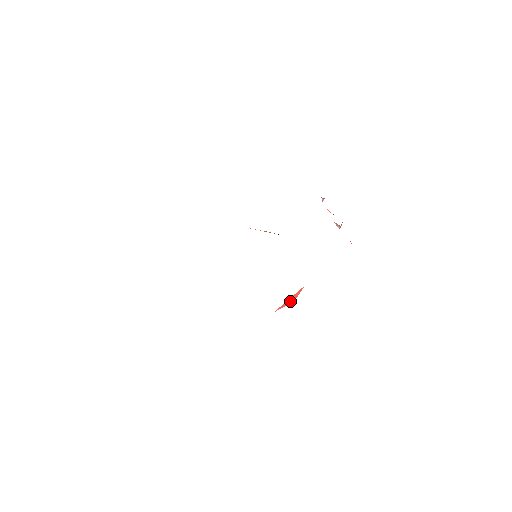
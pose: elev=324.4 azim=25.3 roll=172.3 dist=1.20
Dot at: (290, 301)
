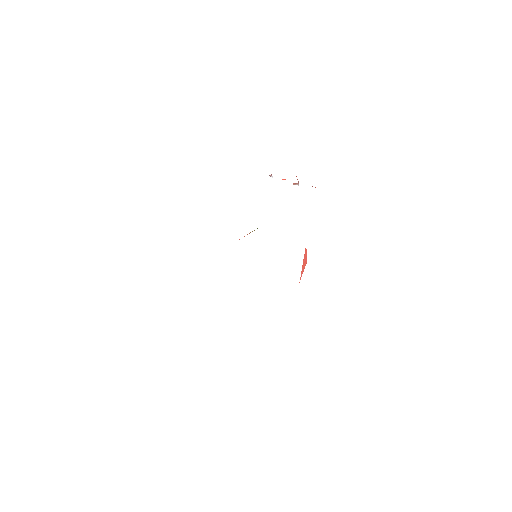
Dot at: (304, 264)
